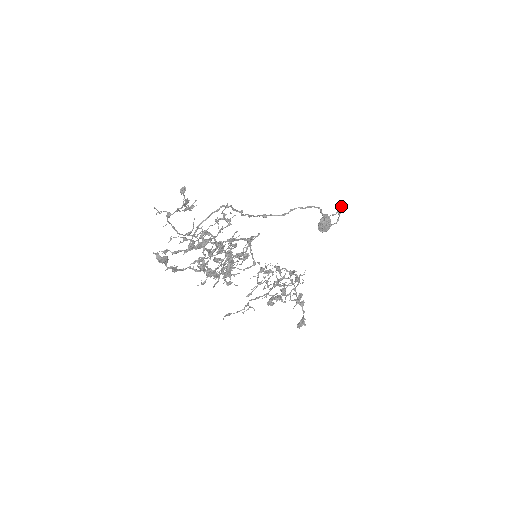
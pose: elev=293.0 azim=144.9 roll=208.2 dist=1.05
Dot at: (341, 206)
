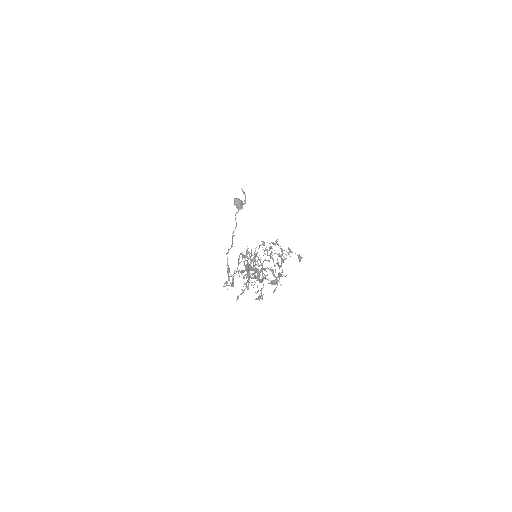
Dot at: occluded
